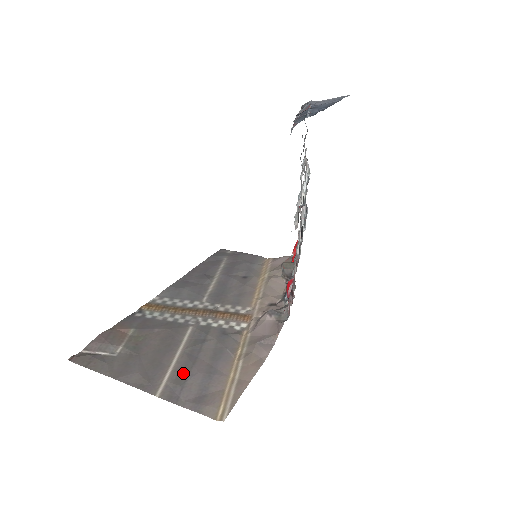
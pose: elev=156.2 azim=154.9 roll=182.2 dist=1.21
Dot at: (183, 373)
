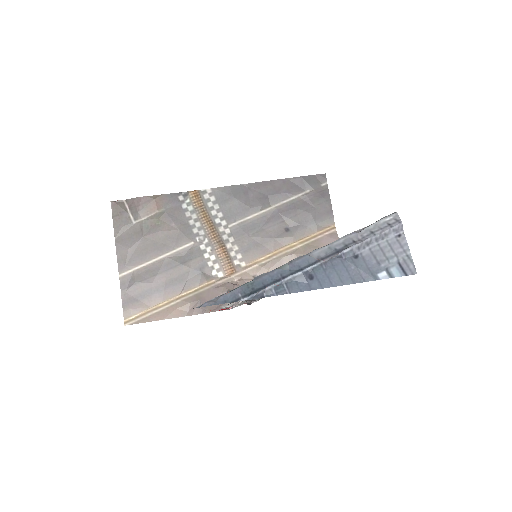
Dot at: (146, 275)
